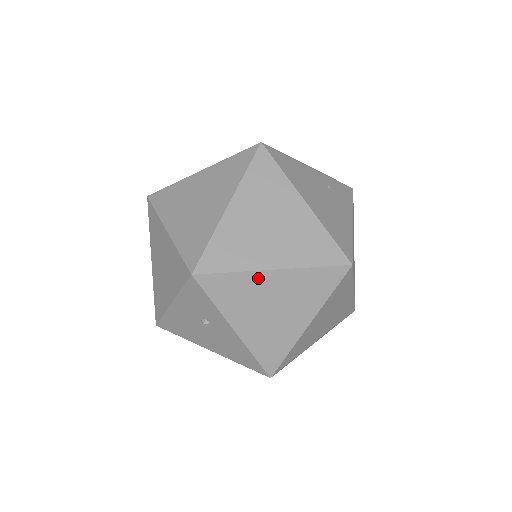
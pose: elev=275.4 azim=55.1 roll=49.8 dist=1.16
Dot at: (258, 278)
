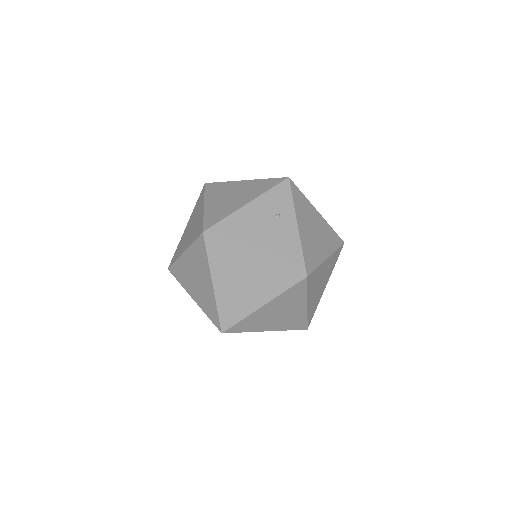
Dot at: occluded
